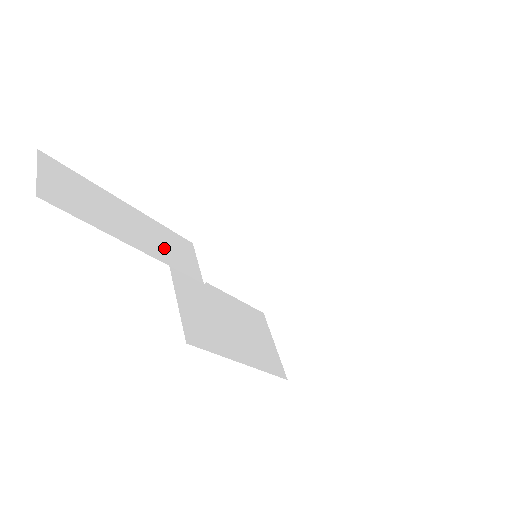
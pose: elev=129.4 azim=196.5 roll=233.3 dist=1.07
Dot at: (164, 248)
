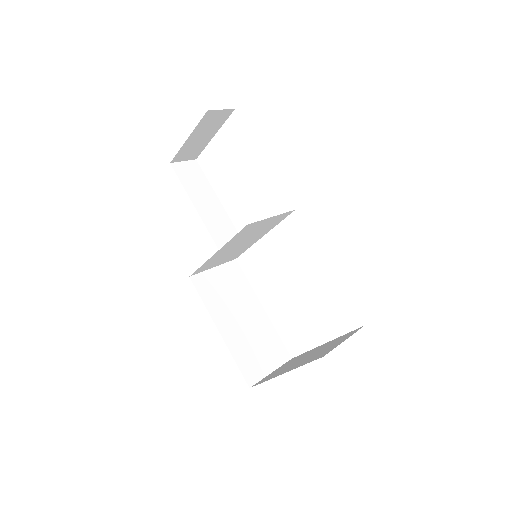
Dot at: (218, 228)
